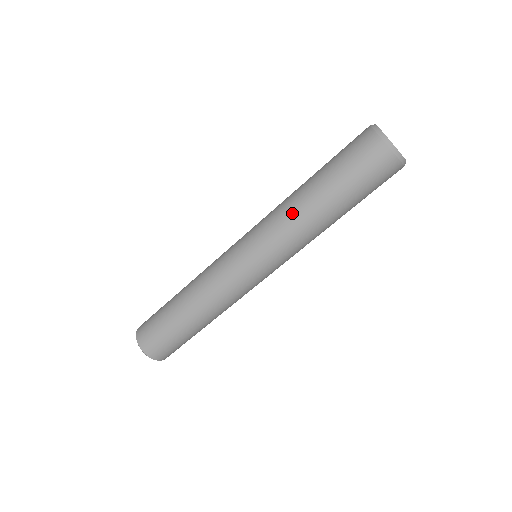
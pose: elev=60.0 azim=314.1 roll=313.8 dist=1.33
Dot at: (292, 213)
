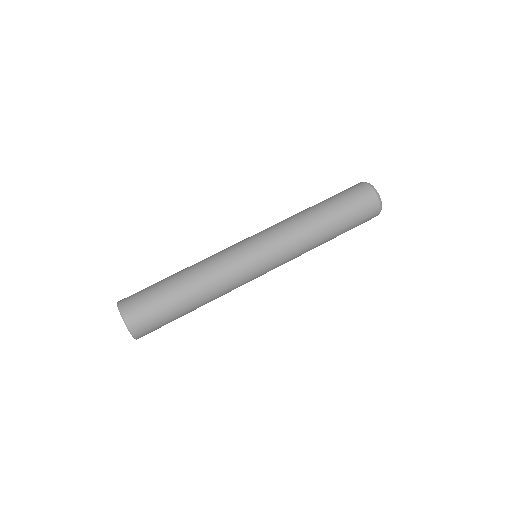
Dot at: (304, 226)
